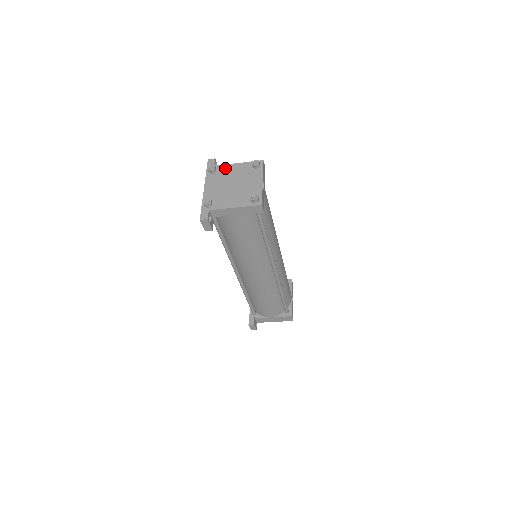
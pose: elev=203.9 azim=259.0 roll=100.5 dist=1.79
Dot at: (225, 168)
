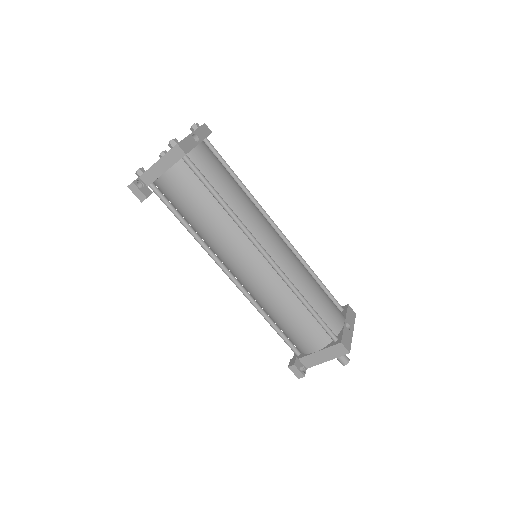
Dot at: occluded
